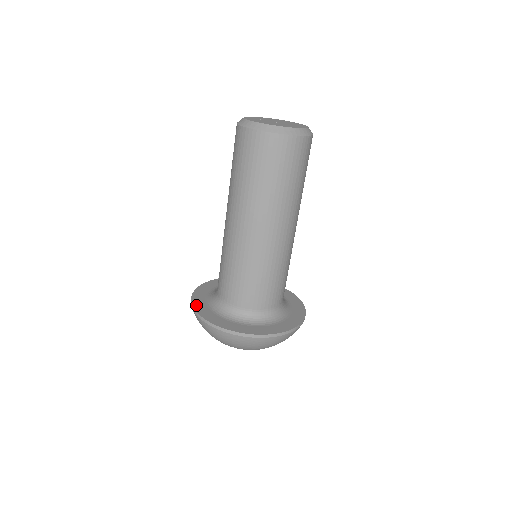
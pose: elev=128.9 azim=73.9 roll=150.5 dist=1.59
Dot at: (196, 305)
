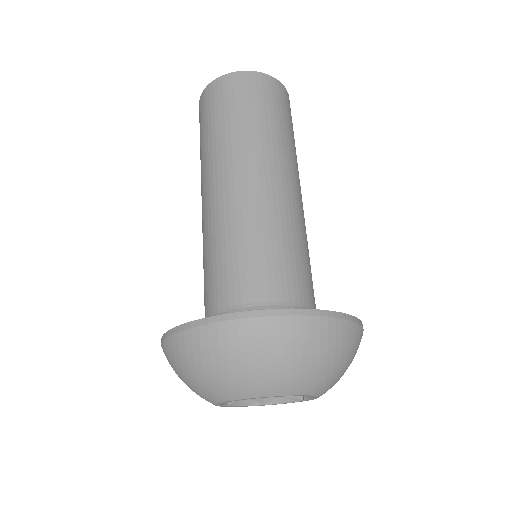
Dot at: occluded
